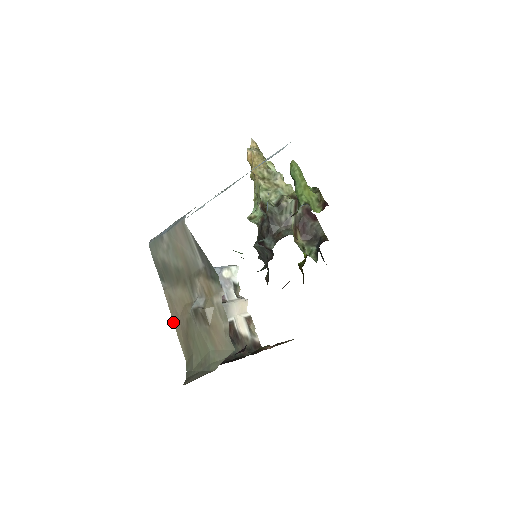
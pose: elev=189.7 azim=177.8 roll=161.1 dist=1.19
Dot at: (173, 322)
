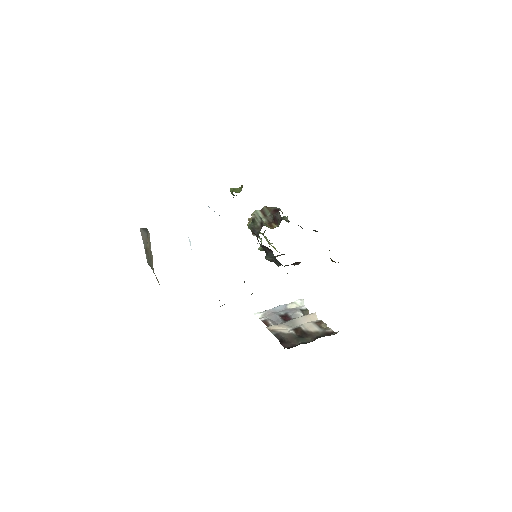
Dot at: occluded
